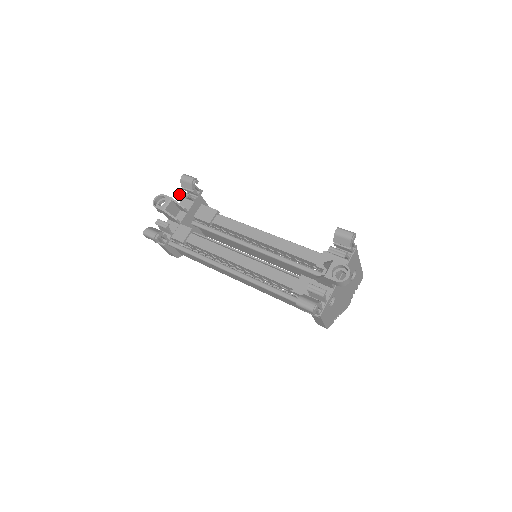
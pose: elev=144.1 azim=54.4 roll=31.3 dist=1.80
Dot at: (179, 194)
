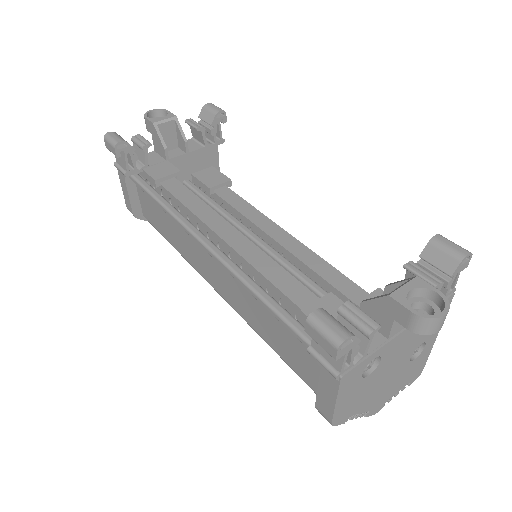
Dot at: (190, 122)
